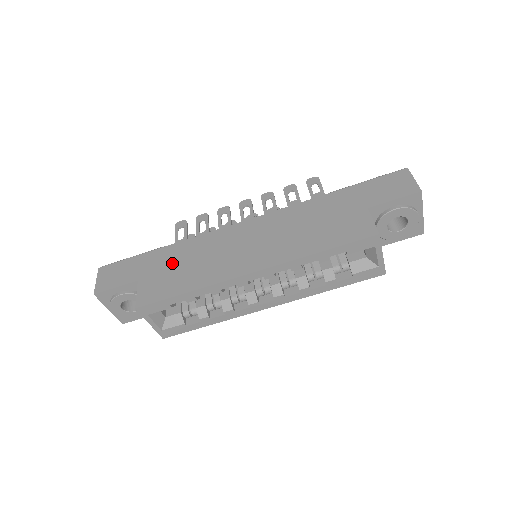
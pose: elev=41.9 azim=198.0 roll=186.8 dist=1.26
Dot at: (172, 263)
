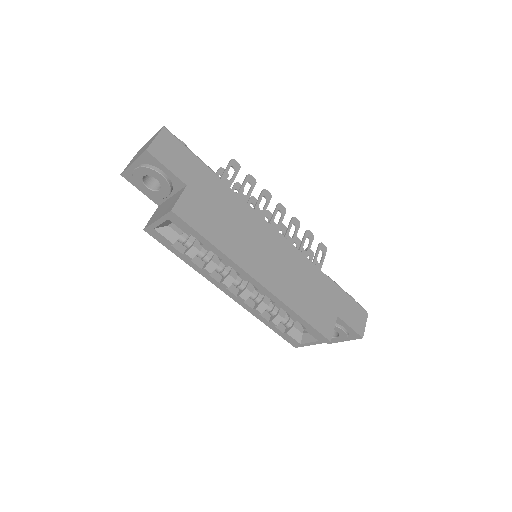
Dot at: (218, 204)
